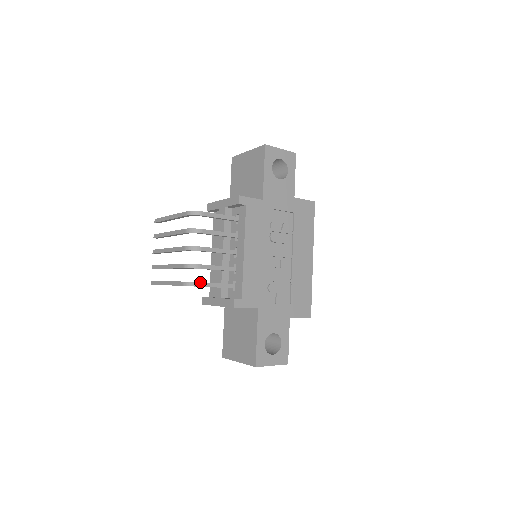
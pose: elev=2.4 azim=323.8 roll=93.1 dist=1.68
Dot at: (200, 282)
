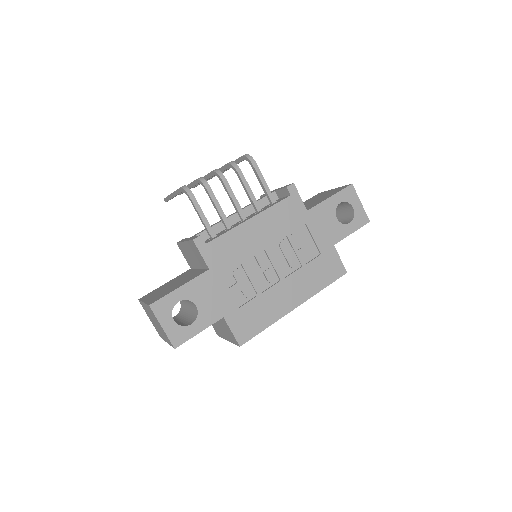
Dot at: (194, 196)
